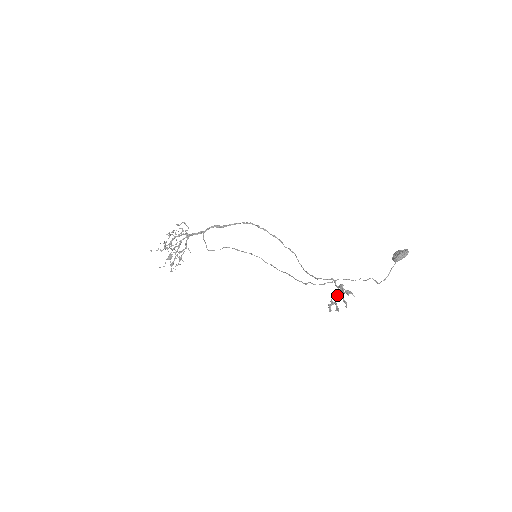
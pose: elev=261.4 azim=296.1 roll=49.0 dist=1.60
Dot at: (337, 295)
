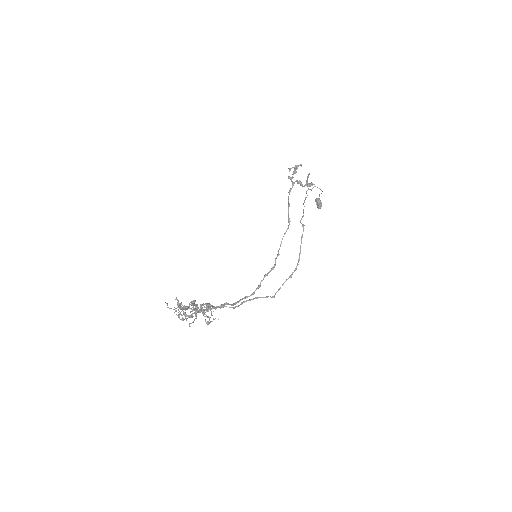
Dot at: (301, 184)
